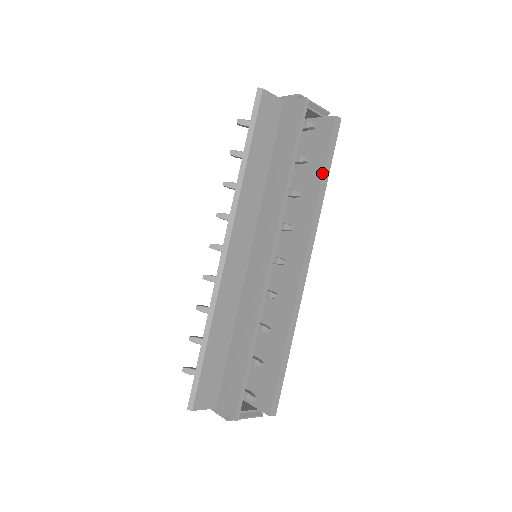
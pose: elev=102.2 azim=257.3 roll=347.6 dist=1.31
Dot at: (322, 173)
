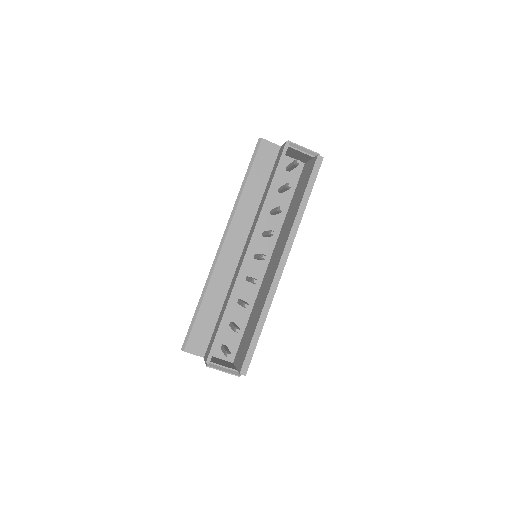
Dot at: (303, 195)
